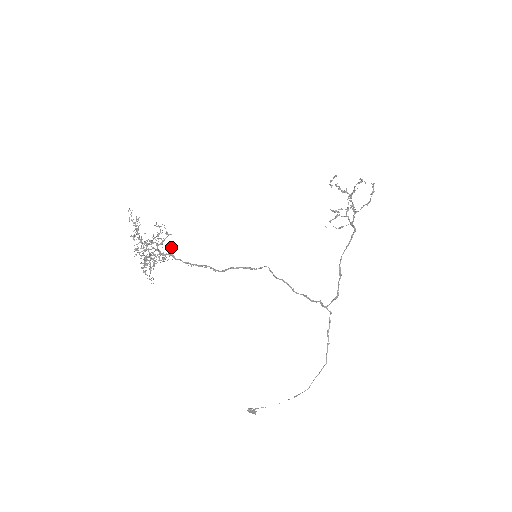
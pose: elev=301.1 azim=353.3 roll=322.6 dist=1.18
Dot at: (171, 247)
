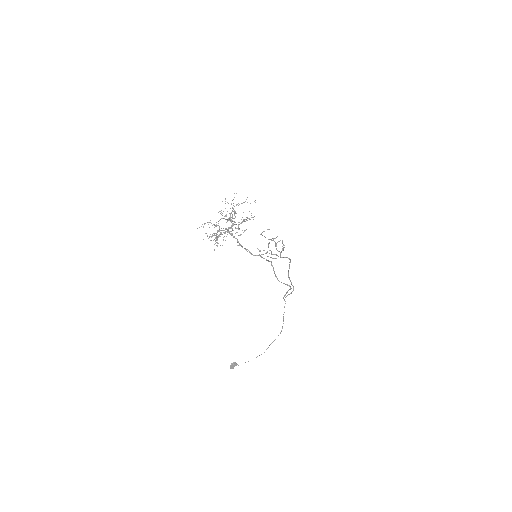
Dot at: occluded
